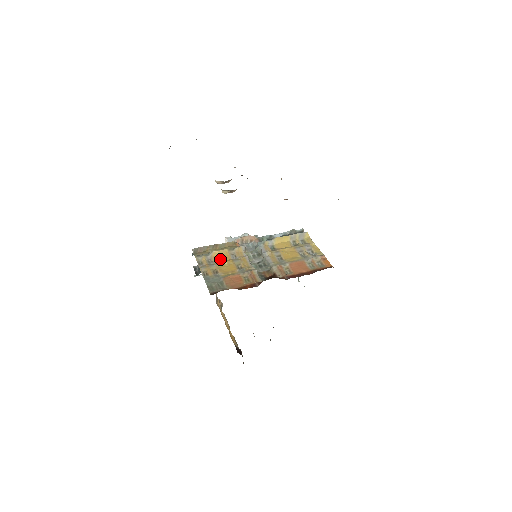
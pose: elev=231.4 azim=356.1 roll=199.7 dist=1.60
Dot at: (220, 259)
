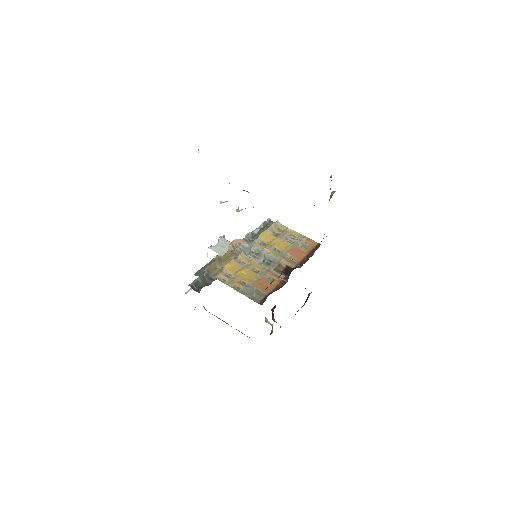
Dot at: (235, 270)
